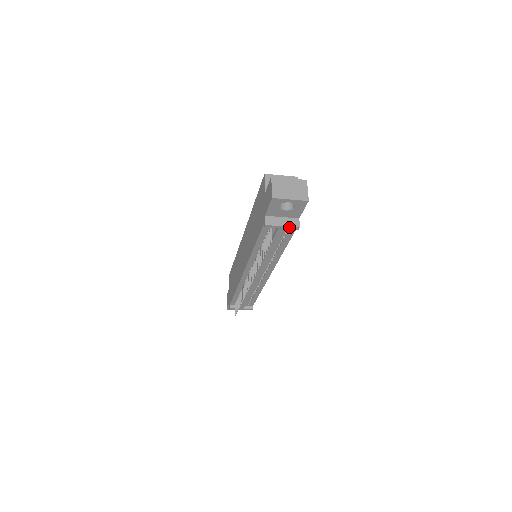
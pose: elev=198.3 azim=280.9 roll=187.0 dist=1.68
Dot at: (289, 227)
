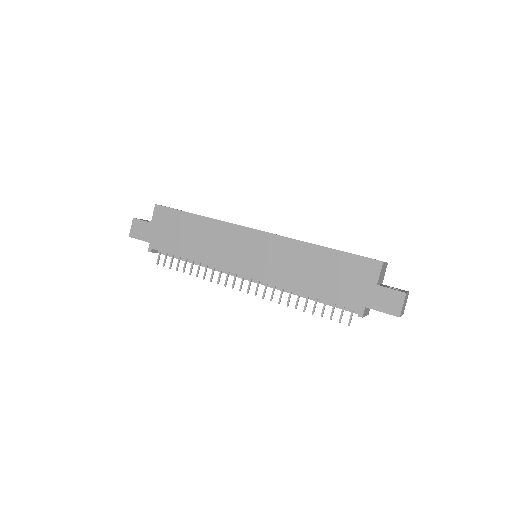
Dot at: (366, 315)
